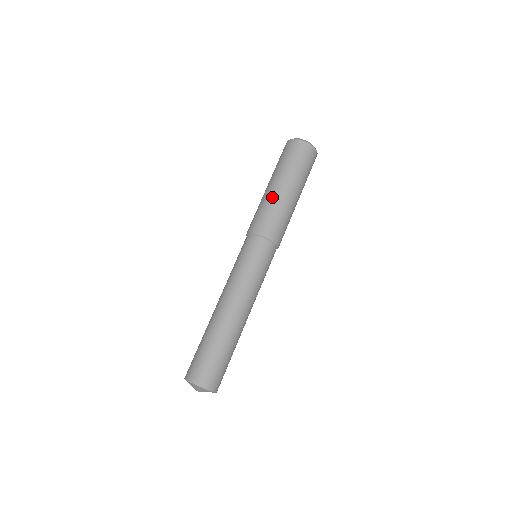
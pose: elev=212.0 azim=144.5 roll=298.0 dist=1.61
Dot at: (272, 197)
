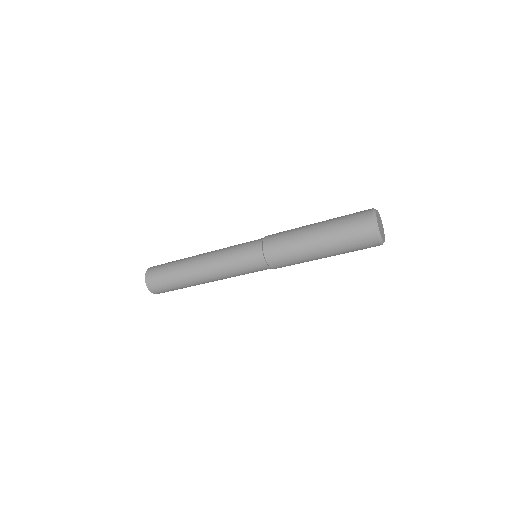
Dot at: (303, 249)
